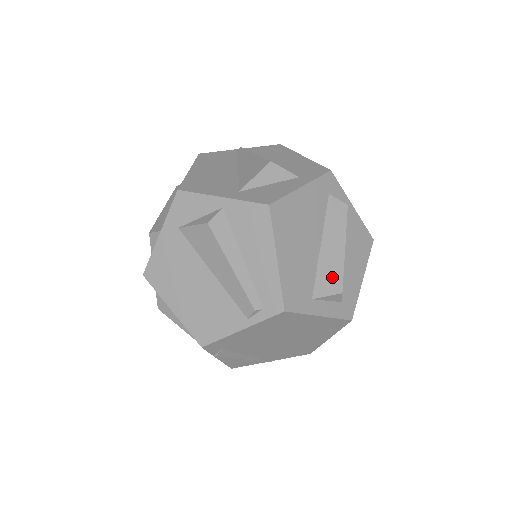
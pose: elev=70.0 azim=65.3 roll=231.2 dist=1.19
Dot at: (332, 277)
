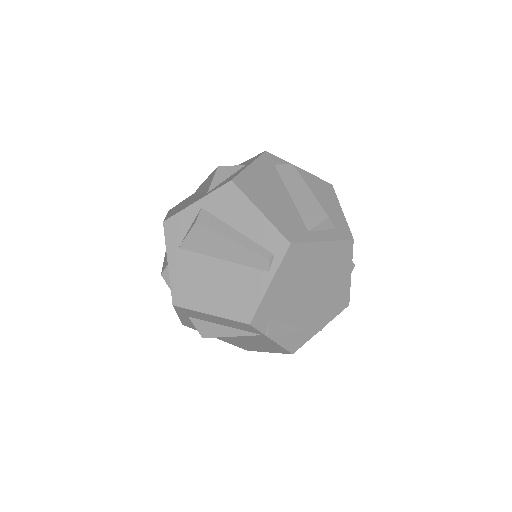
Dot at: (313, 211)
